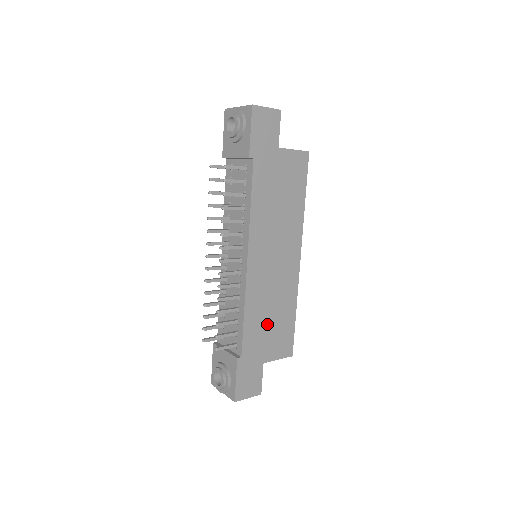
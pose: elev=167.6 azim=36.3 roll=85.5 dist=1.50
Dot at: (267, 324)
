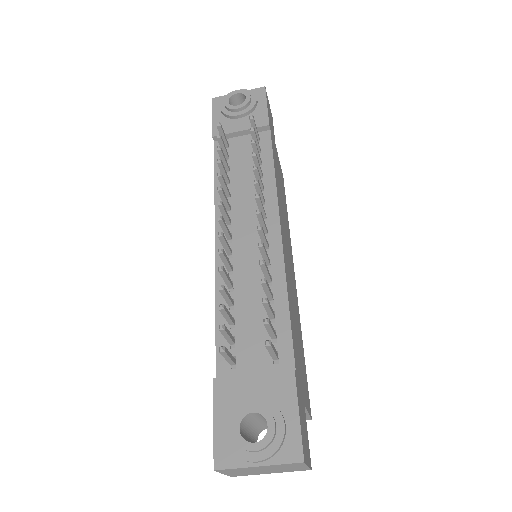
Dot at: (297, 339)
